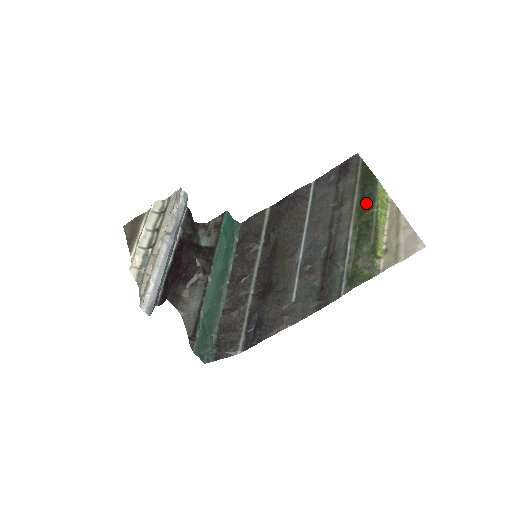
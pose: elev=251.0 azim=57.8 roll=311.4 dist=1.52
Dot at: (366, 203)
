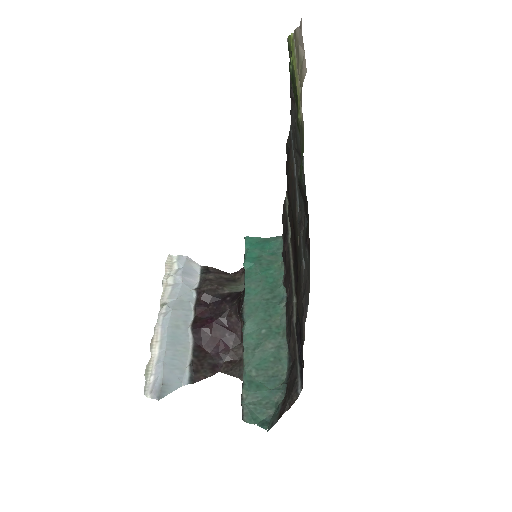
Dot at: occluded
